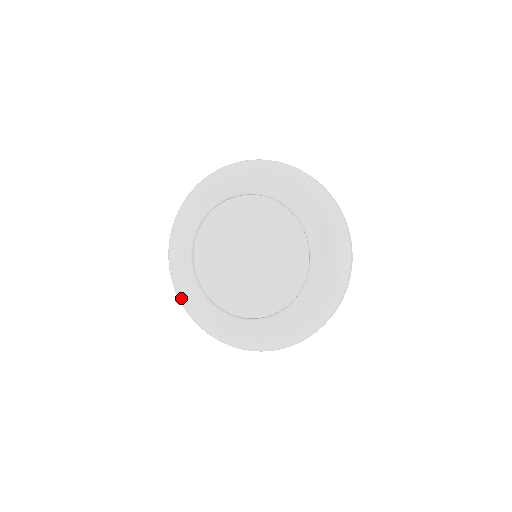
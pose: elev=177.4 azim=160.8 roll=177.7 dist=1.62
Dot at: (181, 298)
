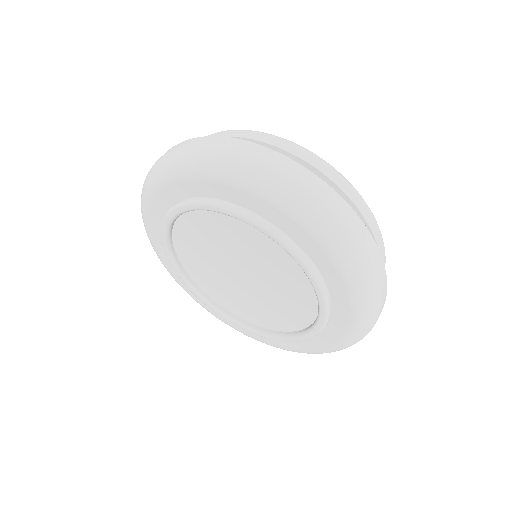
Dot at: (147, 234)
